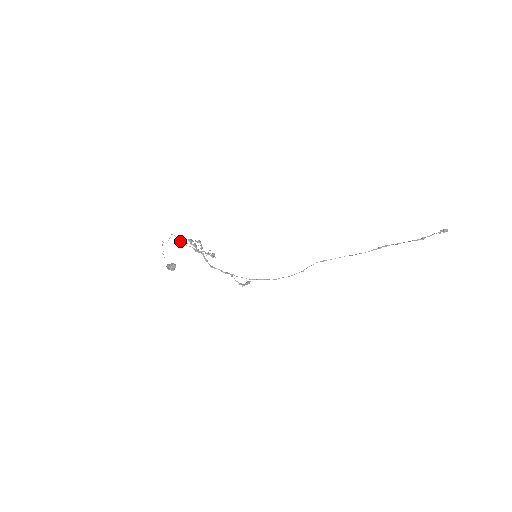
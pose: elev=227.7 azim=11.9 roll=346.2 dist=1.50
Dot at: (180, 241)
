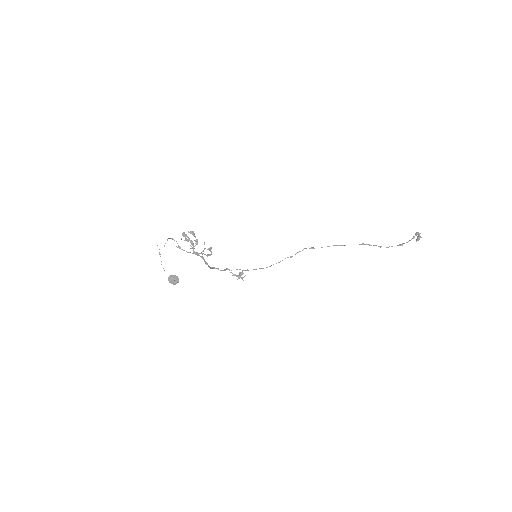
Dot at: (178, 246)
